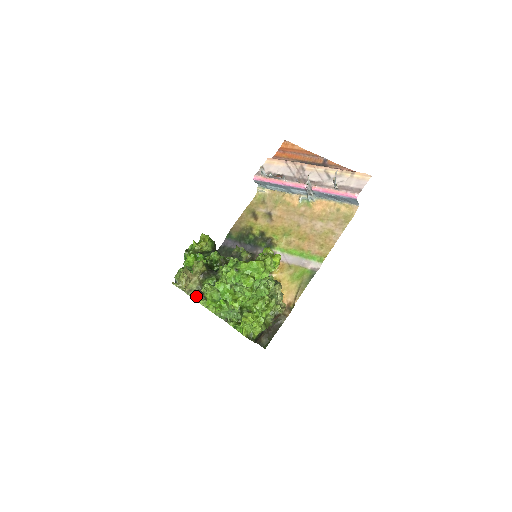
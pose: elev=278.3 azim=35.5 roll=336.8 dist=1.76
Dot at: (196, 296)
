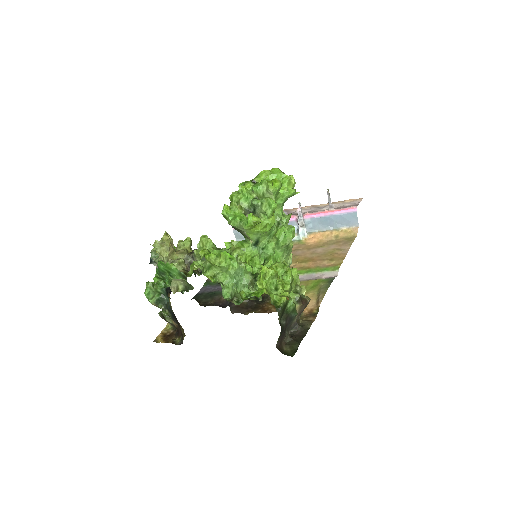
Dot at: (183, 269)
